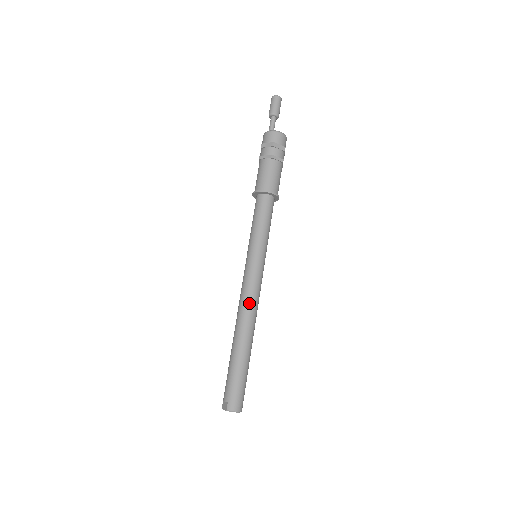
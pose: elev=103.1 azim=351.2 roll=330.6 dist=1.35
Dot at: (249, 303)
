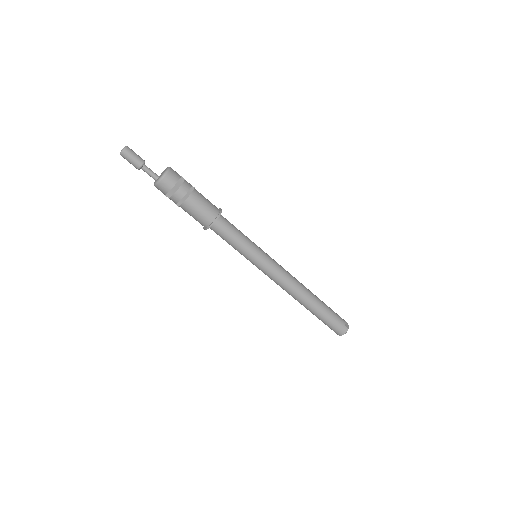
Dot at: (284, 288)
